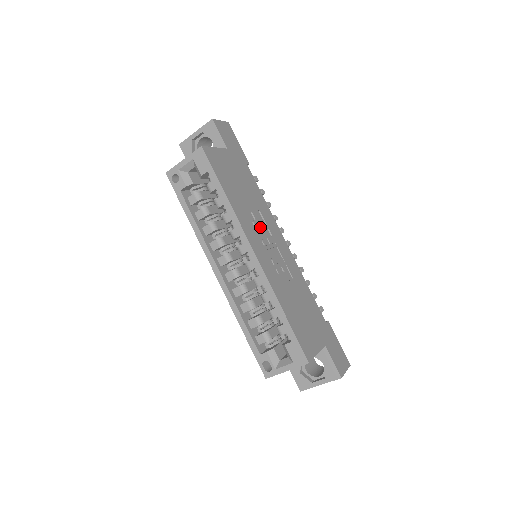
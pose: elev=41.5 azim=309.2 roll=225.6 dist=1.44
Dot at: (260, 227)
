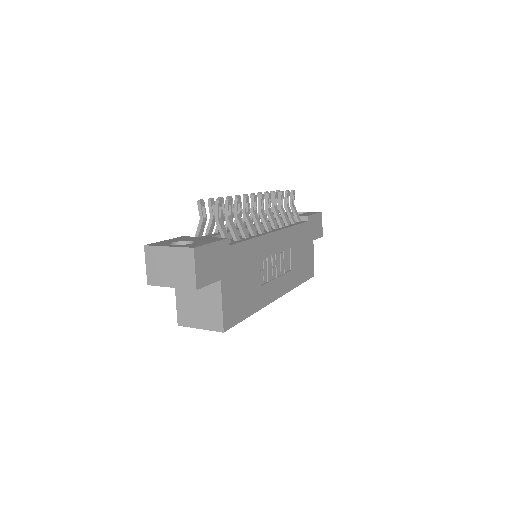
Dot at: (266, 270)
